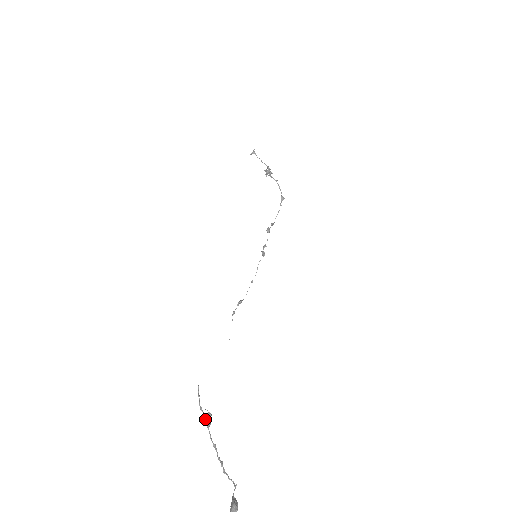
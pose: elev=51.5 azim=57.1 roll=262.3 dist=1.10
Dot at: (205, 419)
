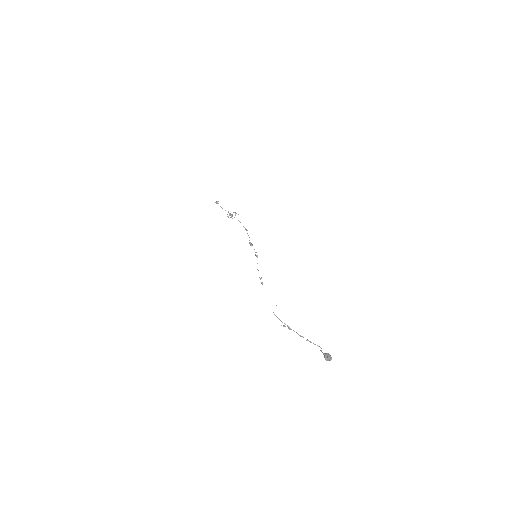
Dot at: occluded
